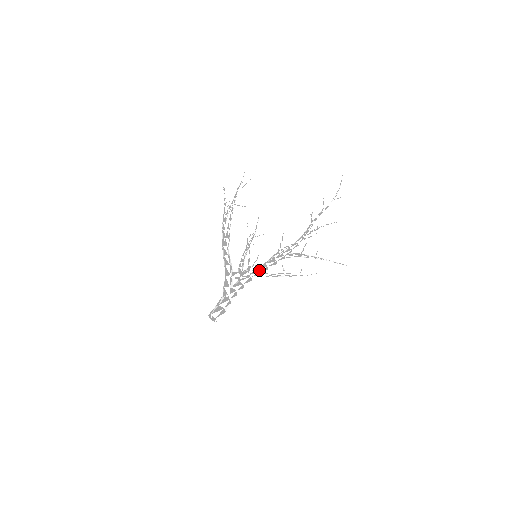
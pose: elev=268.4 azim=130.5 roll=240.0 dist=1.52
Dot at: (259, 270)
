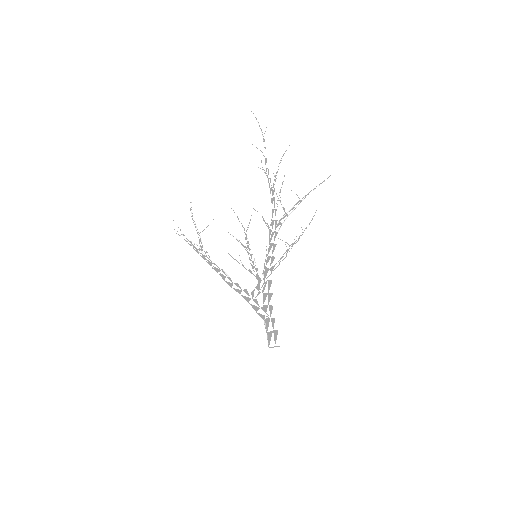
Dot at: (268, 267)
